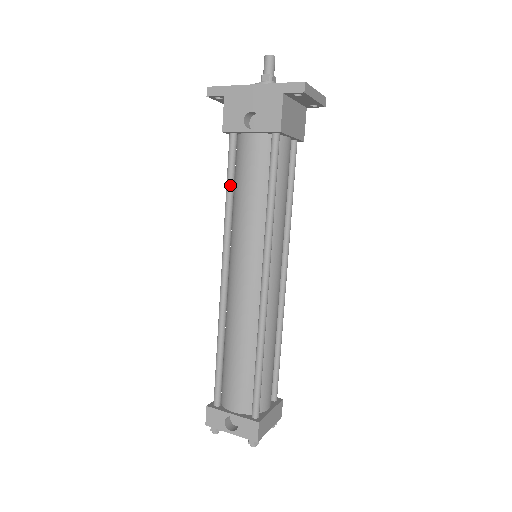
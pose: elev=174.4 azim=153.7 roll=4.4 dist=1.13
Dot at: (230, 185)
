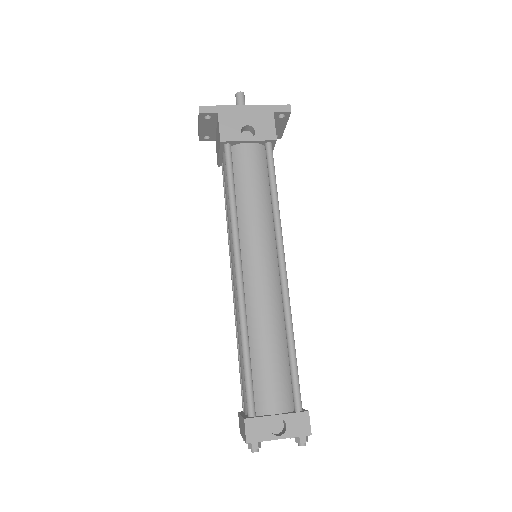
Dot at: (233, 187)
